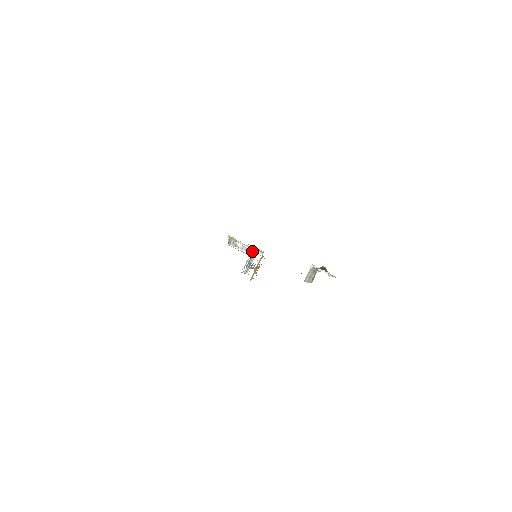
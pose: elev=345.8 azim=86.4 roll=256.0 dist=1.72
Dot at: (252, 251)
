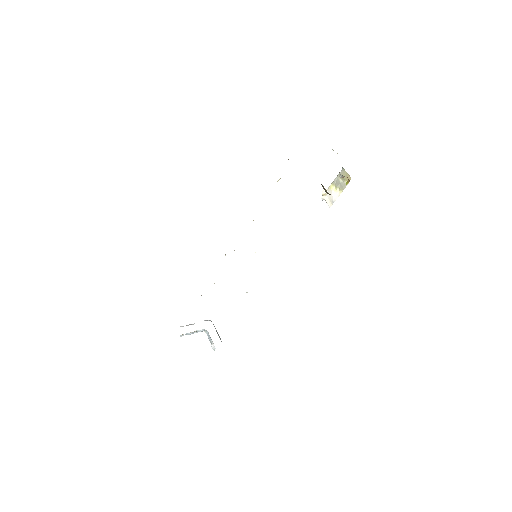
Dot at: occluded
